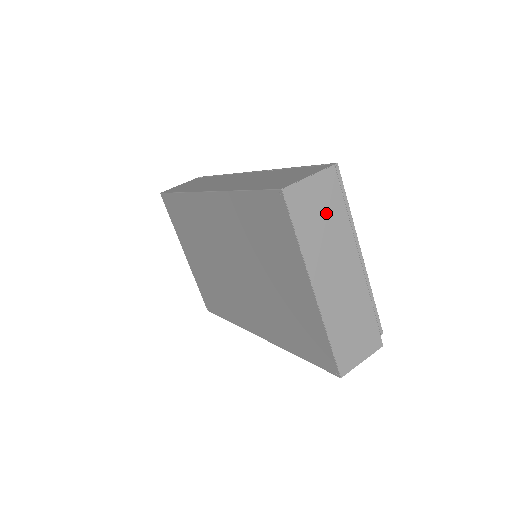
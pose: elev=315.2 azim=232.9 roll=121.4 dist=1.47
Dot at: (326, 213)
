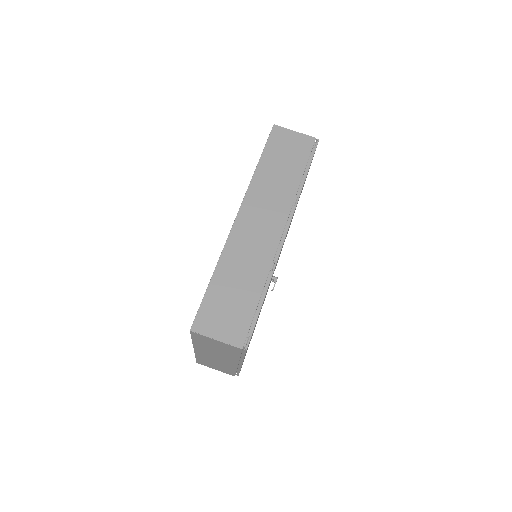
Dot at: (222, 349)
